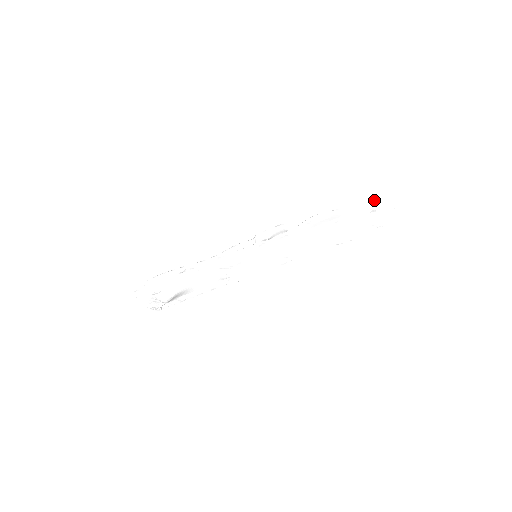
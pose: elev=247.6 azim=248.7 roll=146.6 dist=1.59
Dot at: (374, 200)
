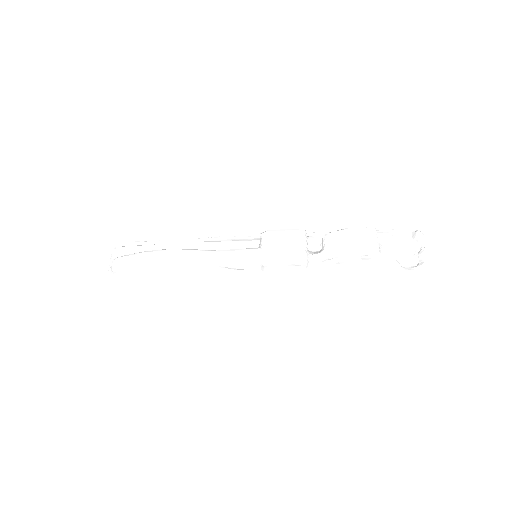
Dot at: (417, 275)
